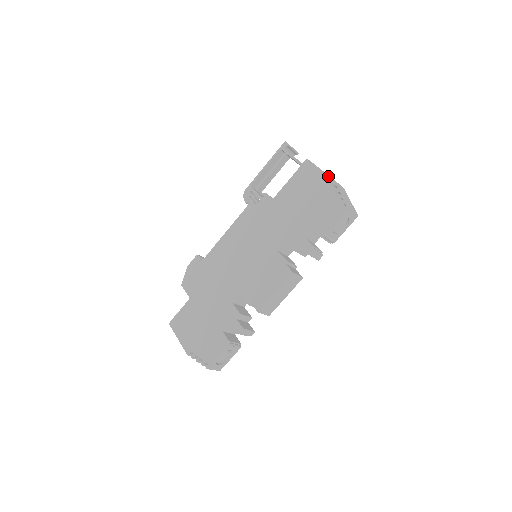
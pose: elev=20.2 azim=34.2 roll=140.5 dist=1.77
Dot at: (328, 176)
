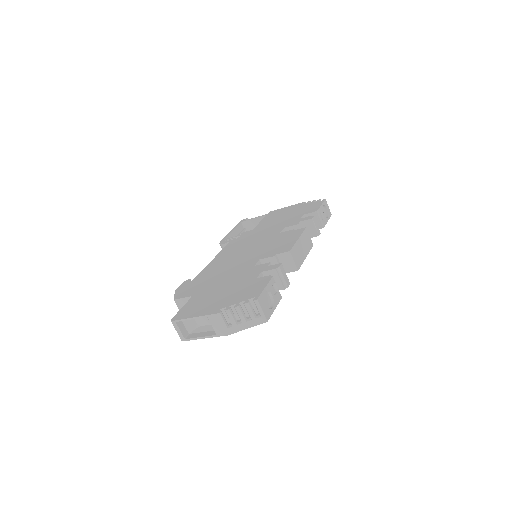
Dot at: occluded
